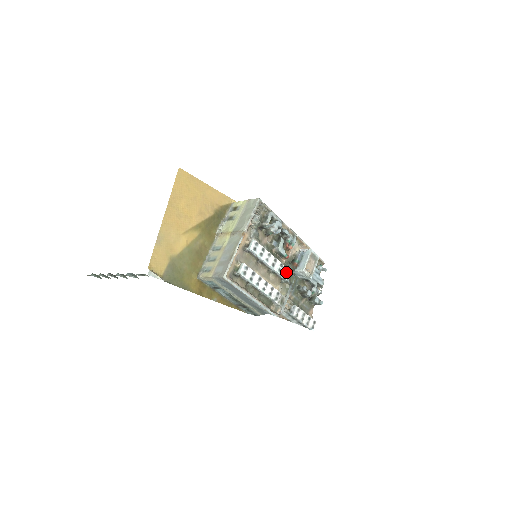
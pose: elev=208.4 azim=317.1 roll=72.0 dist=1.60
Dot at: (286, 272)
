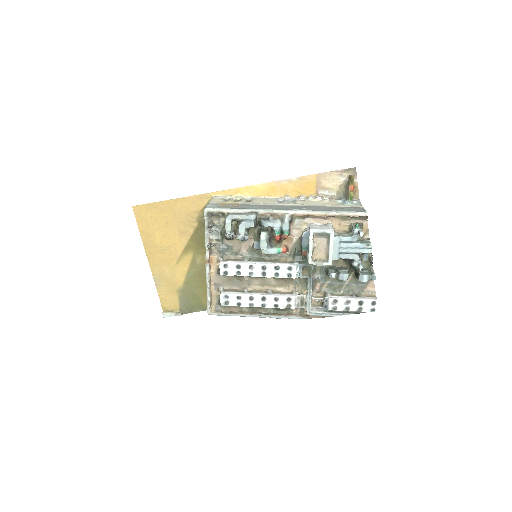
Dot at: (290, 270)
